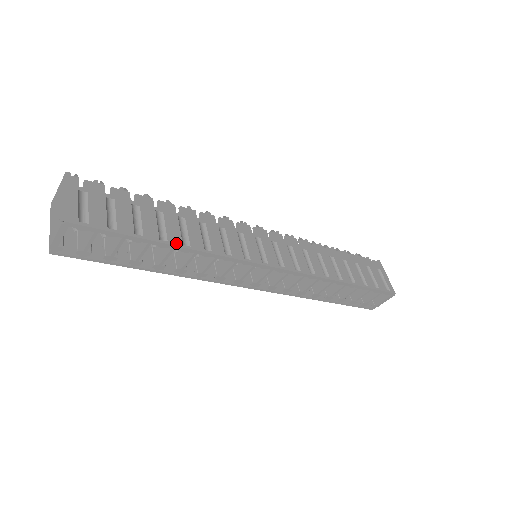
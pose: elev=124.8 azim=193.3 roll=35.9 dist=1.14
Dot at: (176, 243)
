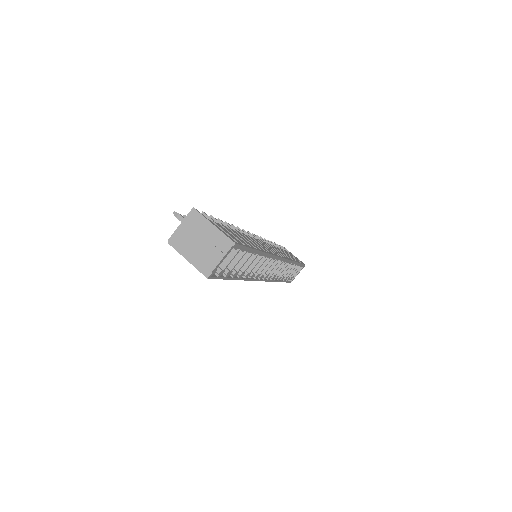
Dot at: (259, 249)
